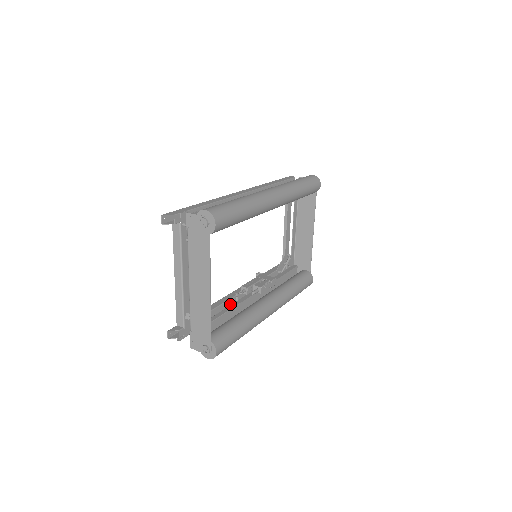
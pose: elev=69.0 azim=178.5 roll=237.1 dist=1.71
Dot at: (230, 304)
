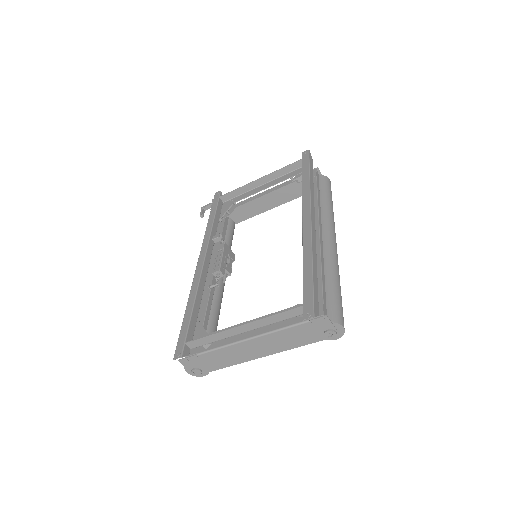
Dot at: occluded
